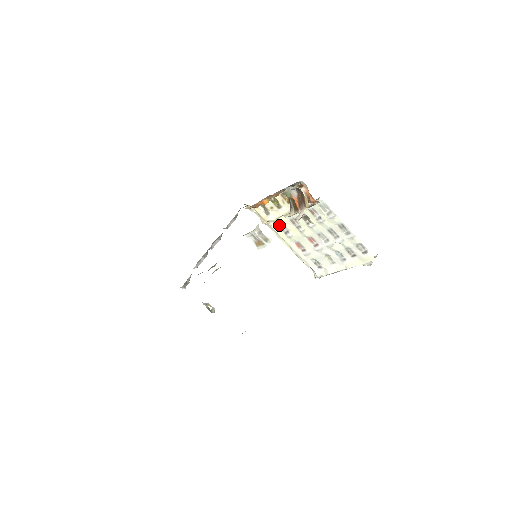
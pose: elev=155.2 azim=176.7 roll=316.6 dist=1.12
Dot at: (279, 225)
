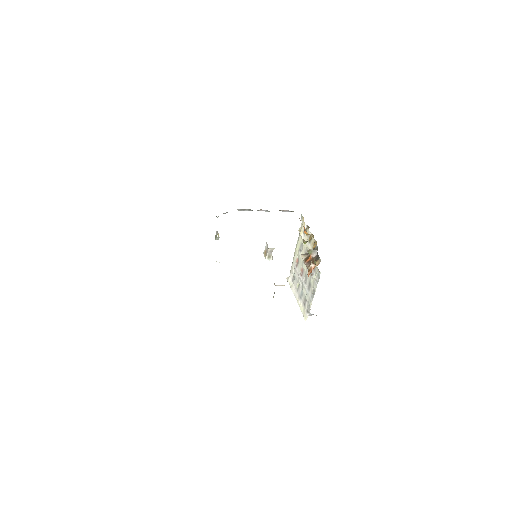
Dot at: (302, 243)
